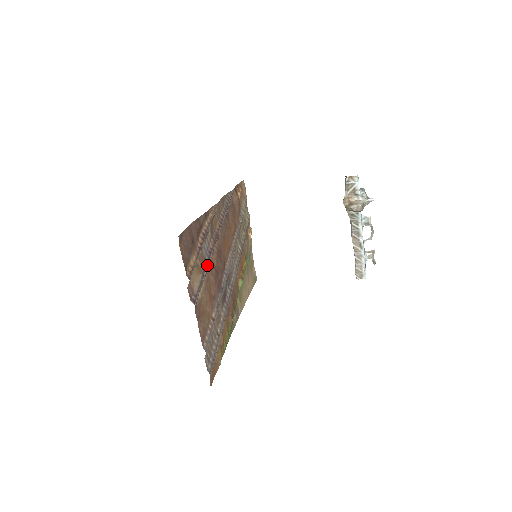
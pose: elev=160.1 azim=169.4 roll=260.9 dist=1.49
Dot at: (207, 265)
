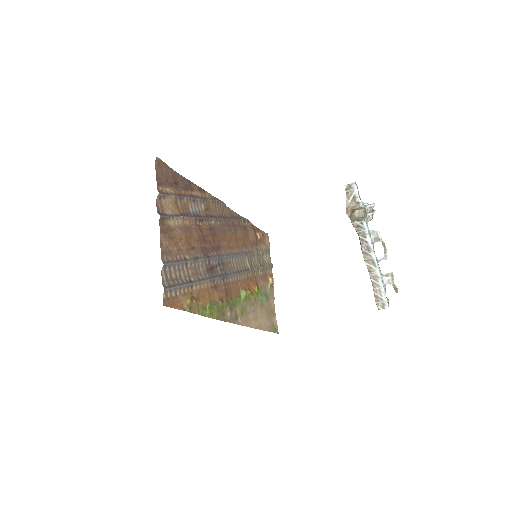
Dot at: (190, 216)
